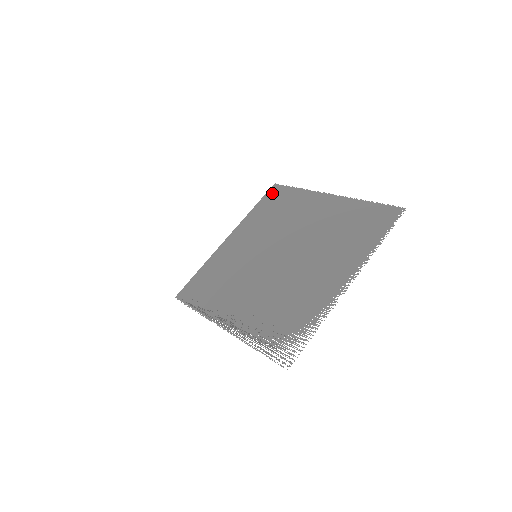
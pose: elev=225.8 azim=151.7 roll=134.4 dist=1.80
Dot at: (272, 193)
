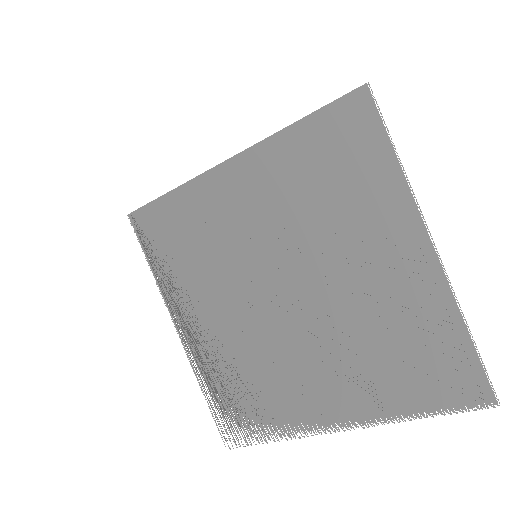
Dot at: (347, 115)
